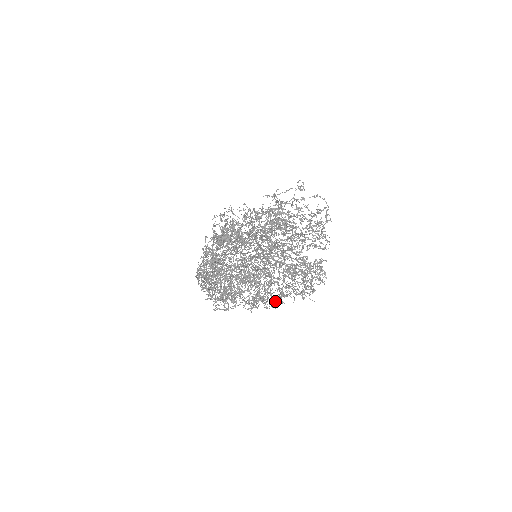
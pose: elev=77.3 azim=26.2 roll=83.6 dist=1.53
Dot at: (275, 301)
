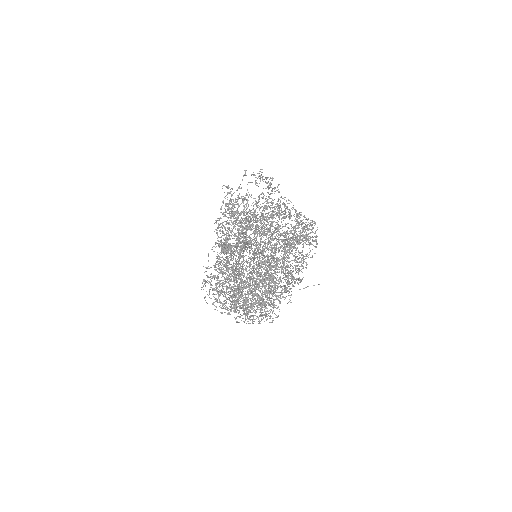
Dot at: (299, 279)
